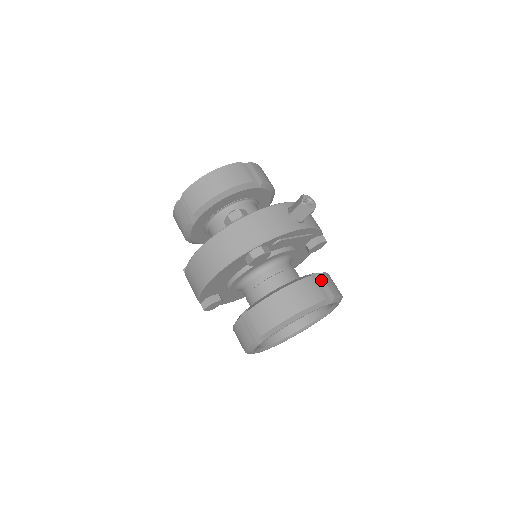
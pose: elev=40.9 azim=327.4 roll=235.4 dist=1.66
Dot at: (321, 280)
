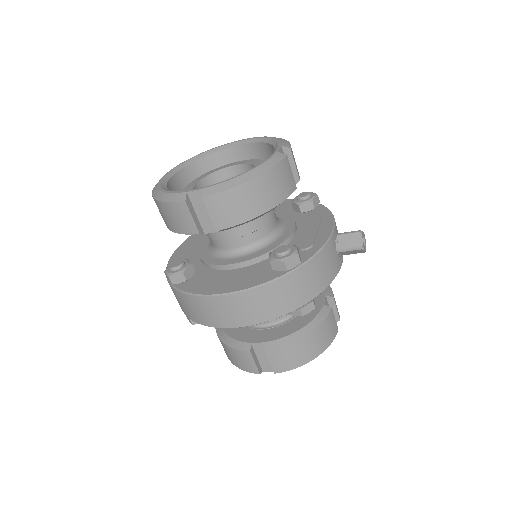
Dot at: (332, 304)
